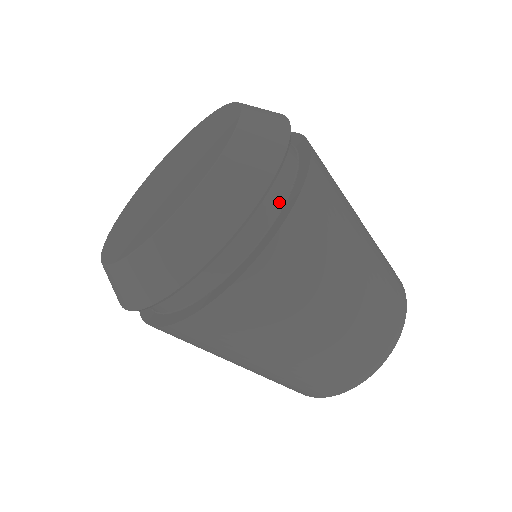
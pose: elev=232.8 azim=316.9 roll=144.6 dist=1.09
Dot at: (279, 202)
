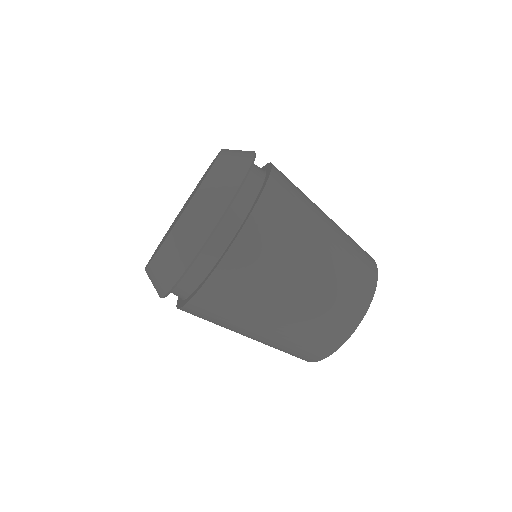
Dot at: (254, 193)
